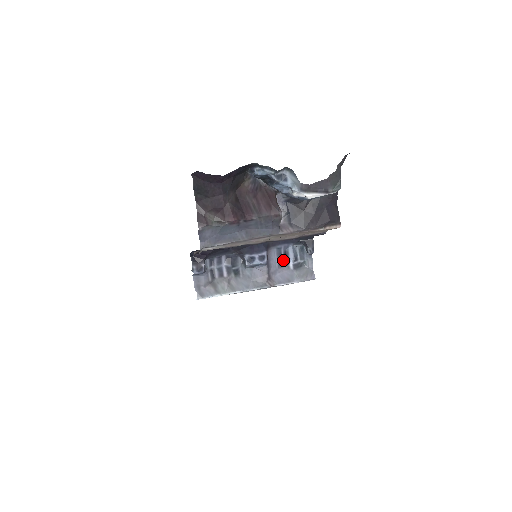
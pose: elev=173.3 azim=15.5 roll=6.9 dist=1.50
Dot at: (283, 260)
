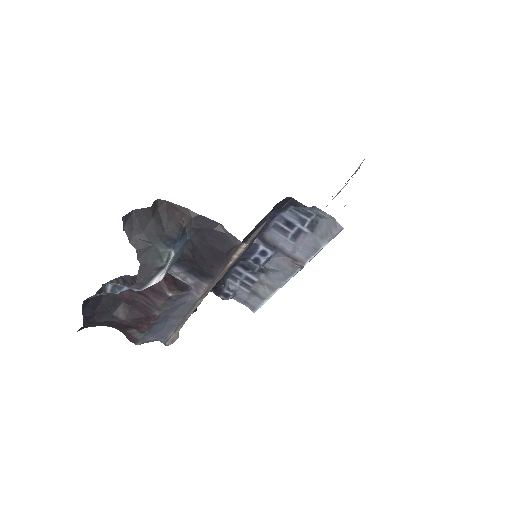
Dot at: (291, 232)
